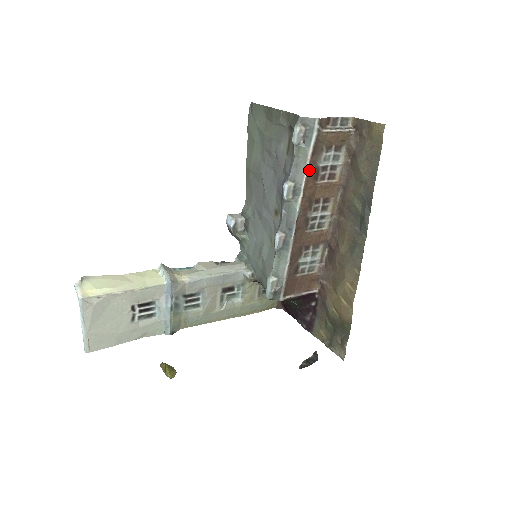
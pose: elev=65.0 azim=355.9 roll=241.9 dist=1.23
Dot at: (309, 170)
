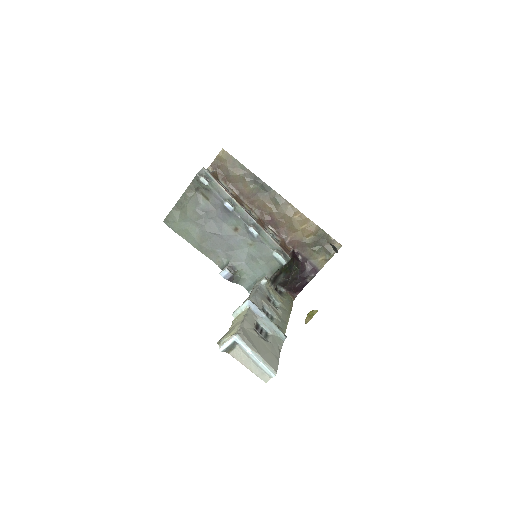
Dot at: (224, 189)
